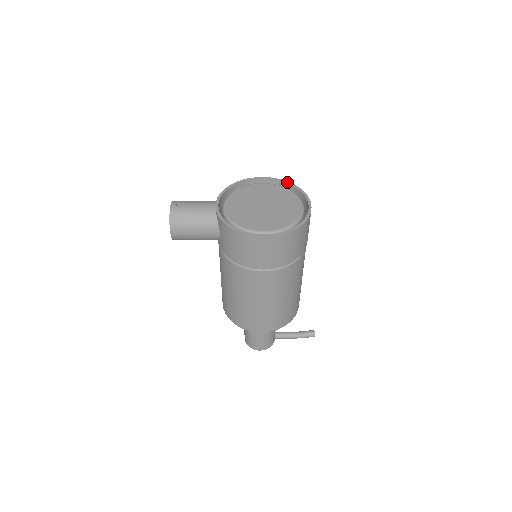
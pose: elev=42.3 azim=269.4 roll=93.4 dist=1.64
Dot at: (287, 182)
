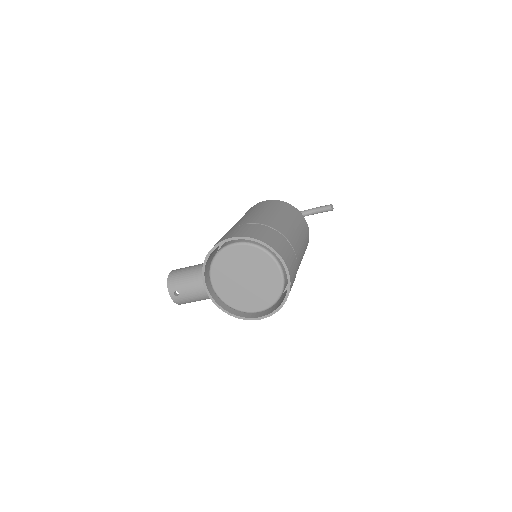
Dot at: (256, 241)
